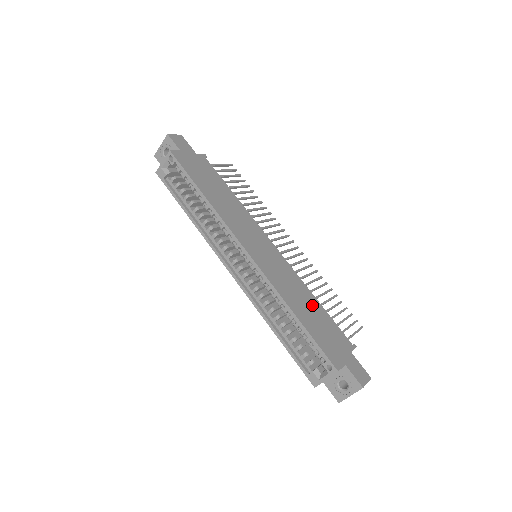
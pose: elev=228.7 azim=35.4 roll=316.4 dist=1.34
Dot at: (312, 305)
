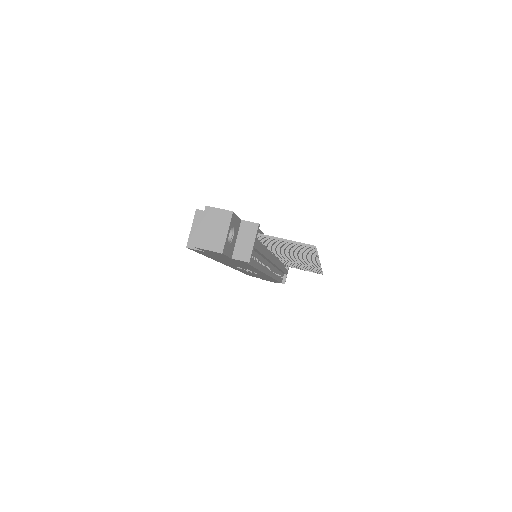
Dot at: occluded
